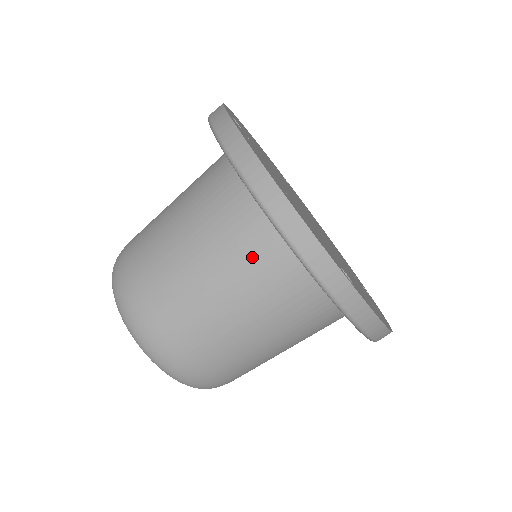
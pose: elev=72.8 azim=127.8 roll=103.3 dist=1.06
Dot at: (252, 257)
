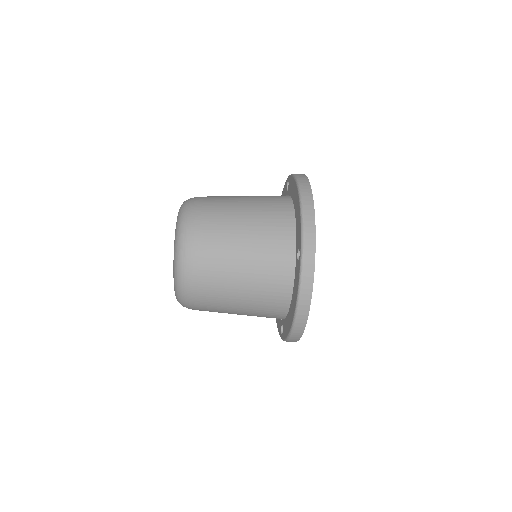
Dot at: (266, 312)
